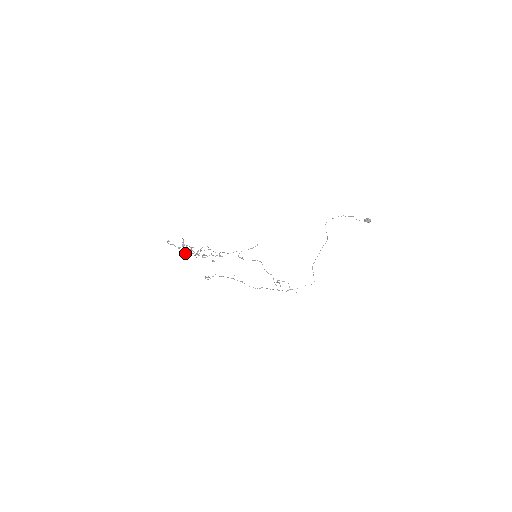
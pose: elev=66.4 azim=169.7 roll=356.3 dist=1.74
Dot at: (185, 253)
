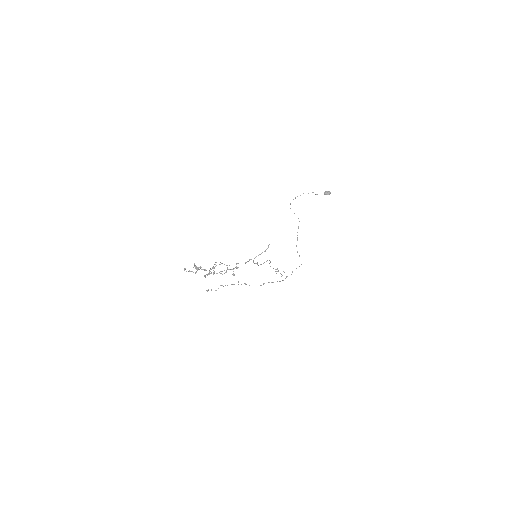
Dot at: (204, 276)
